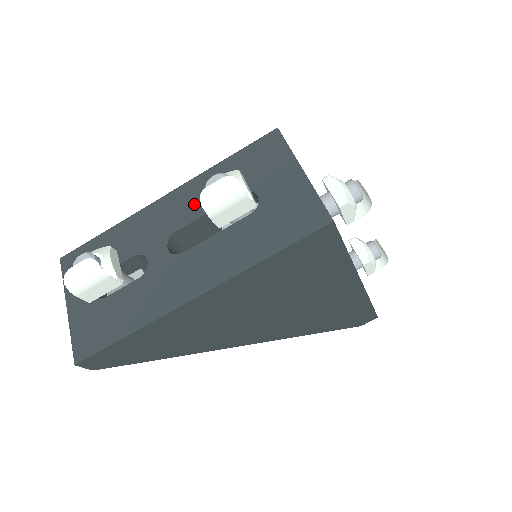
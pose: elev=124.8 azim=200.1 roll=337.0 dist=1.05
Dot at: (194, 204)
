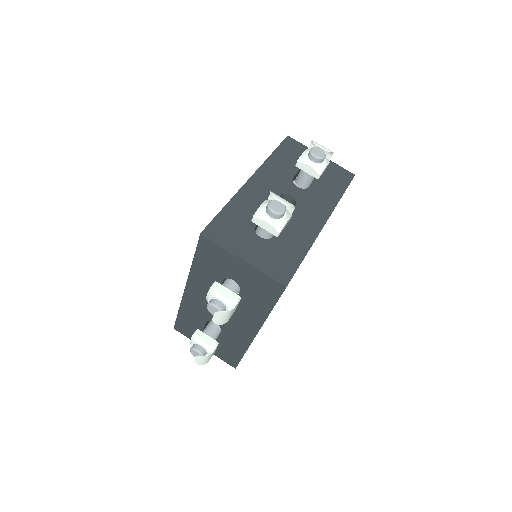
Dot at: (206, 291)
